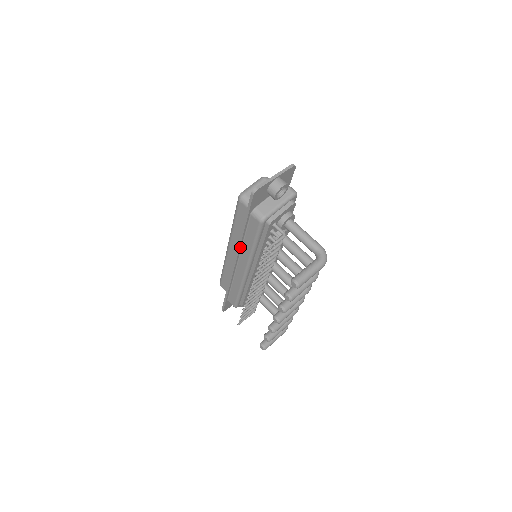
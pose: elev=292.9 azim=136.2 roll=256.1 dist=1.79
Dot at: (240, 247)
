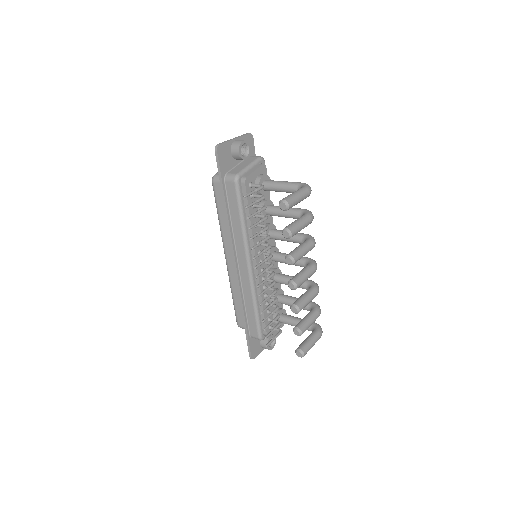
Dot at: (231, 235)
